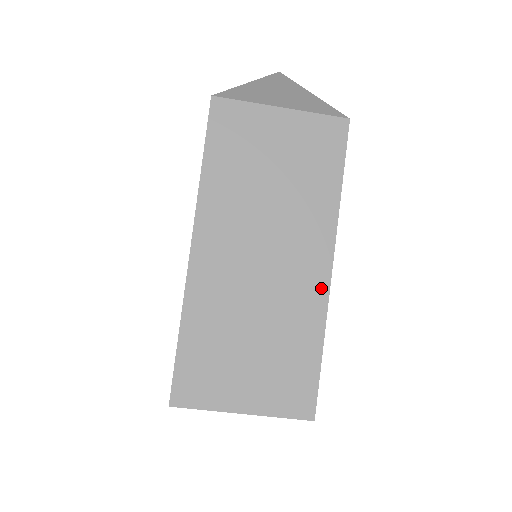
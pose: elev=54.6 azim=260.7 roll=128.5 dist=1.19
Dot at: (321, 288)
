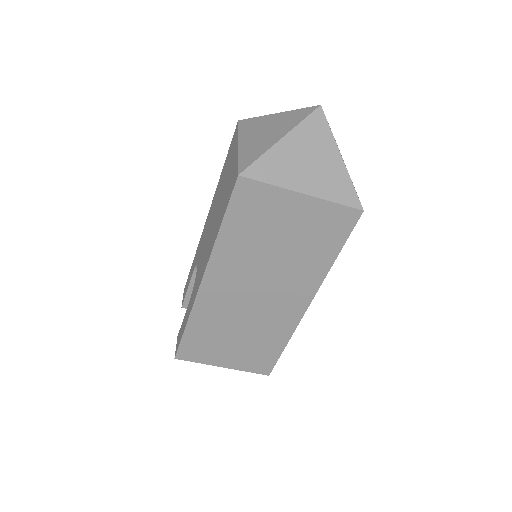
Dot at: (296, 316)
